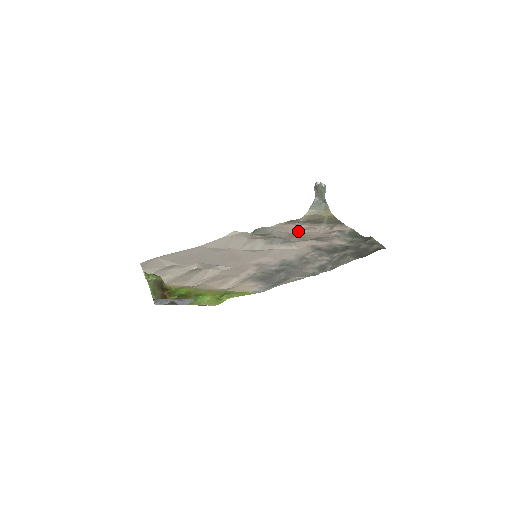
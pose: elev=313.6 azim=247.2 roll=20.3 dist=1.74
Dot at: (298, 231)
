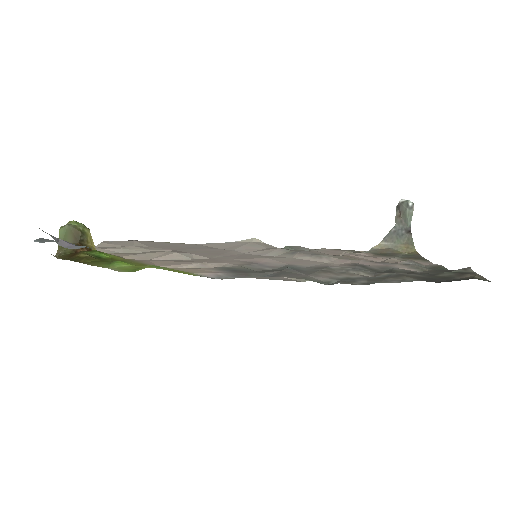
Dot at: (347, 254)
